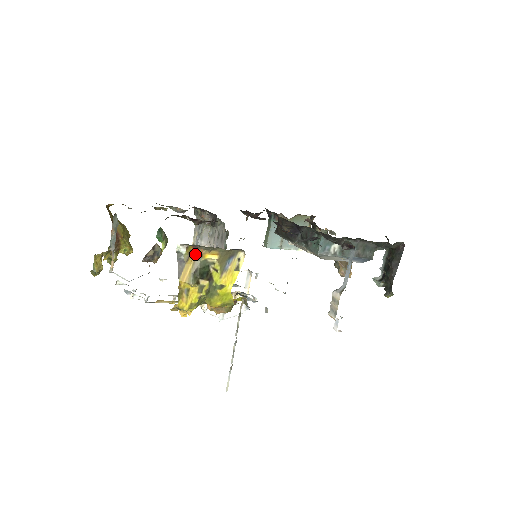
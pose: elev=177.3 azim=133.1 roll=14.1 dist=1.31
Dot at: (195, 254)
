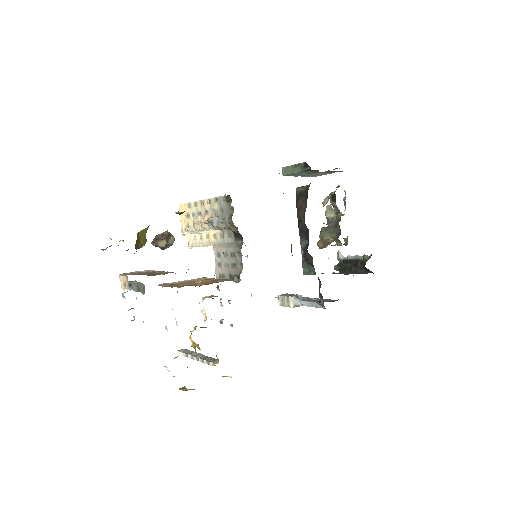
Dot at: occluded
